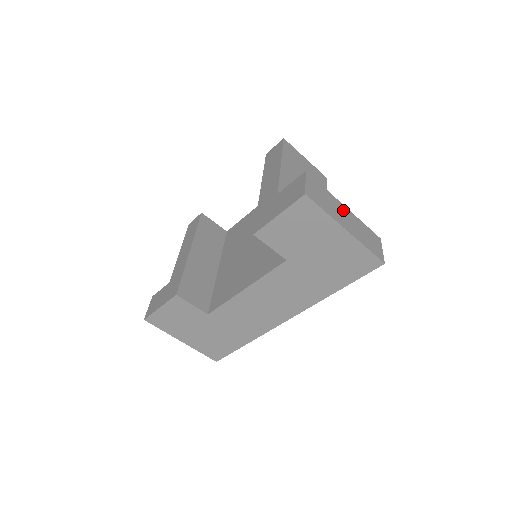
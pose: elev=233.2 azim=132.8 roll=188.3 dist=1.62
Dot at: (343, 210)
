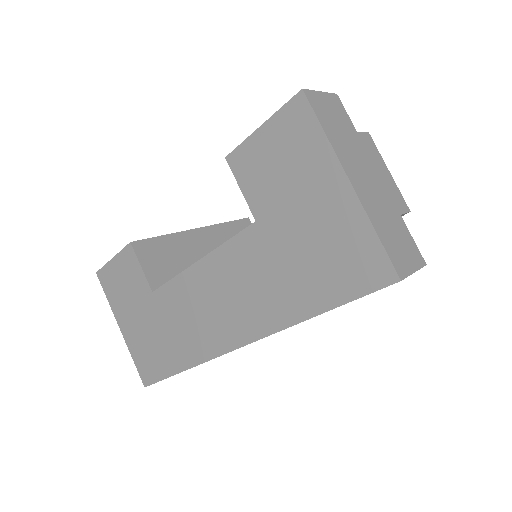
Dot at: (370, 172)
